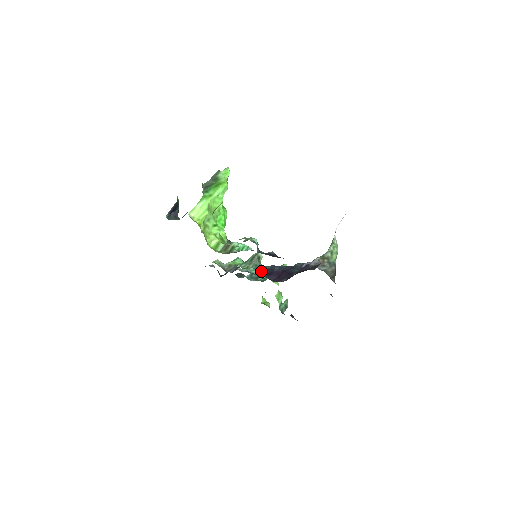
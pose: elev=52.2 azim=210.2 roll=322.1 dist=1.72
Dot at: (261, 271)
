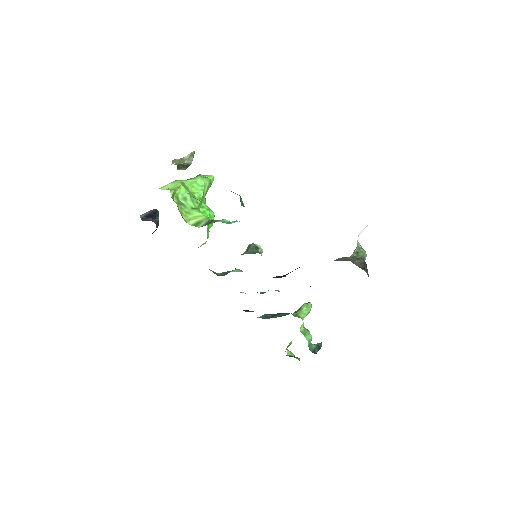
Dot at: occluded
